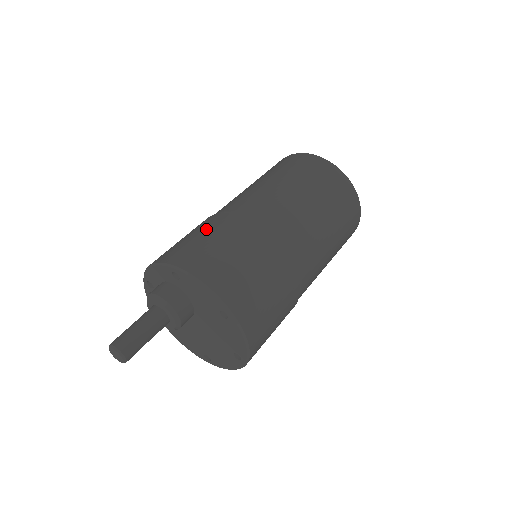
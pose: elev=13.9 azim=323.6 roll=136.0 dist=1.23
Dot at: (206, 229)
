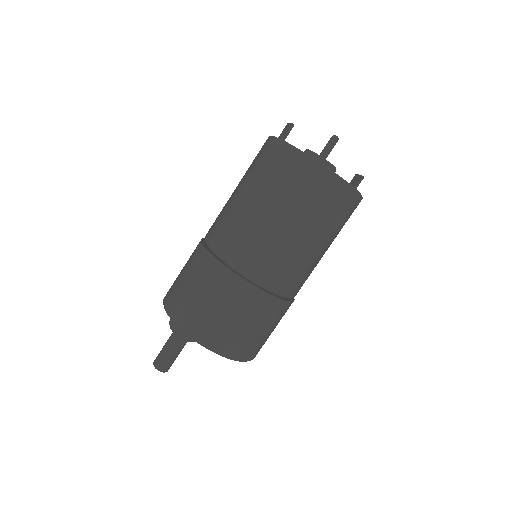
Dot at: (193, 273)
